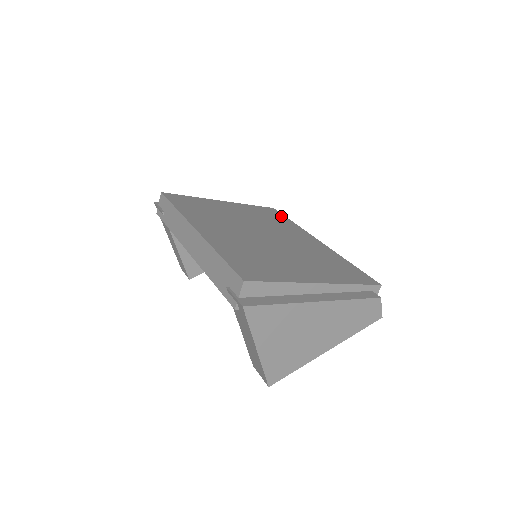
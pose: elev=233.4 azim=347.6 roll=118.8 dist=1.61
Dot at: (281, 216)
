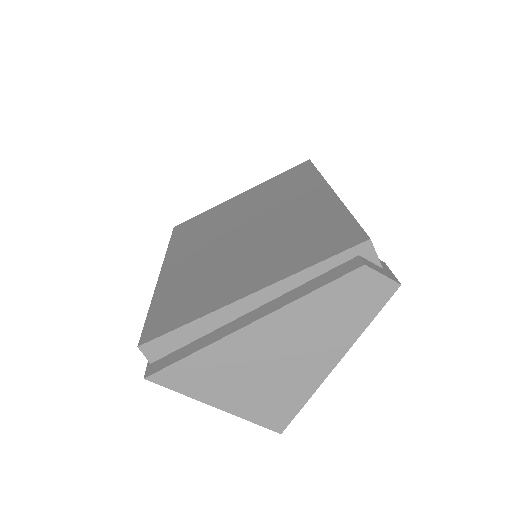
Dot at: (307, 170)
